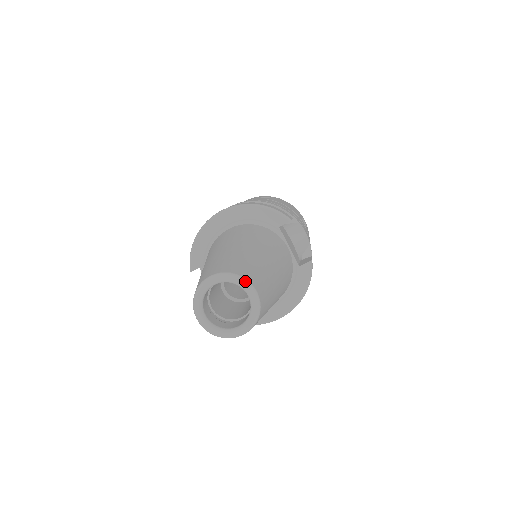
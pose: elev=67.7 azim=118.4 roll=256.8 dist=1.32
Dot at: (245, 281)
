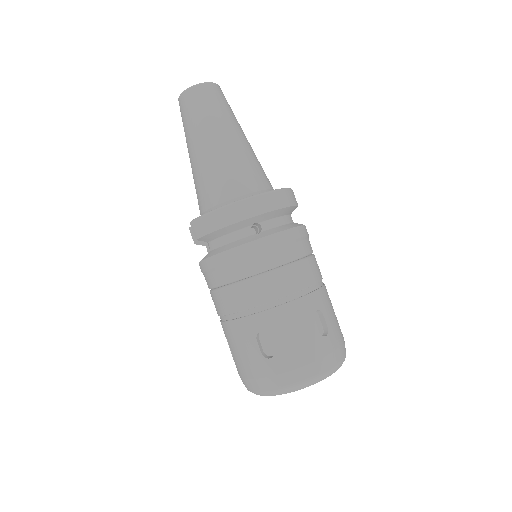
Dot at: occluded
